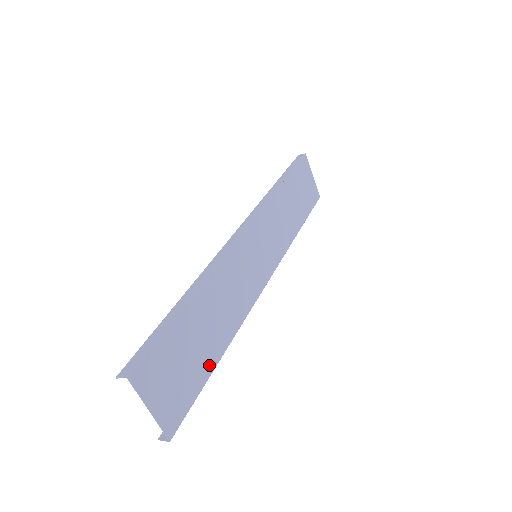
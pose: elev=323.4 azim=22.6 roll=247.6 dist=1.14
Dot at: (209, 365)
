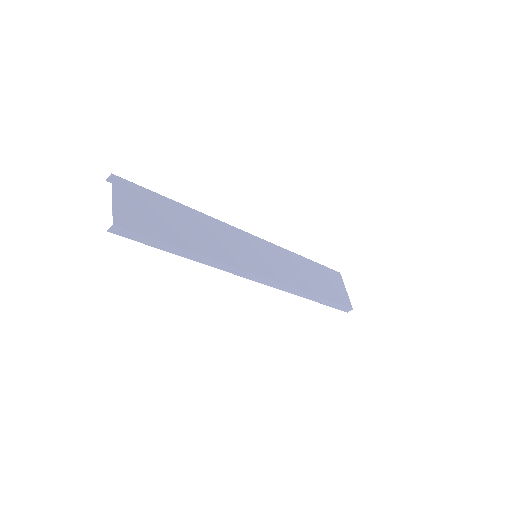
Dot at: (174, 241)
